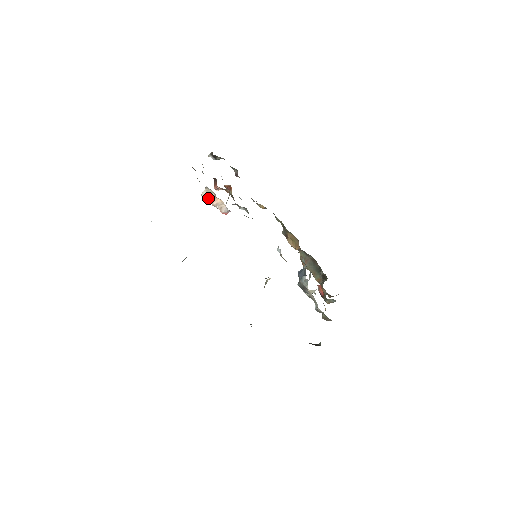
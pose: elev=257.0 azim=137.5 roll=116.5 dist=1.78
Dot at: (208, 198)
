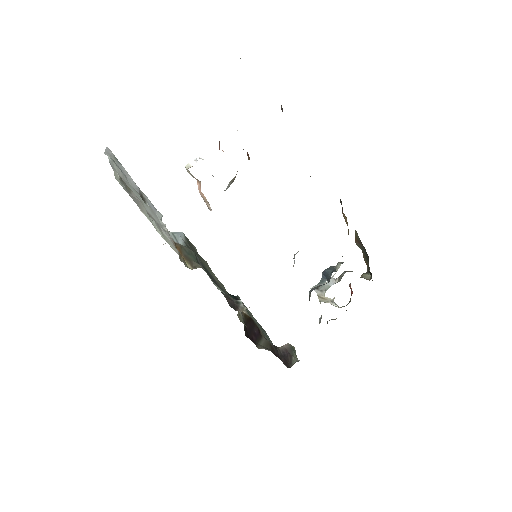
Dot at: (194, 177)
